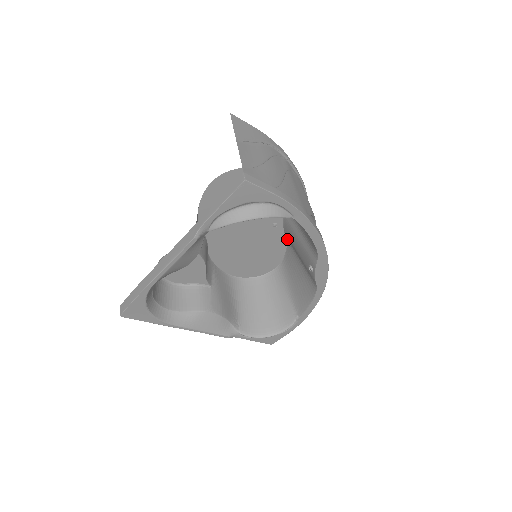
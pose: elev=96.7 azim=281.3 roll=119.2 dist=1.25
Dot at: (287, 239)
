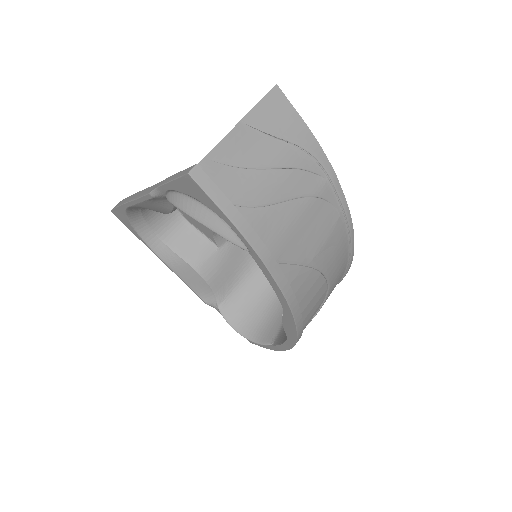
Dot at: occluded
